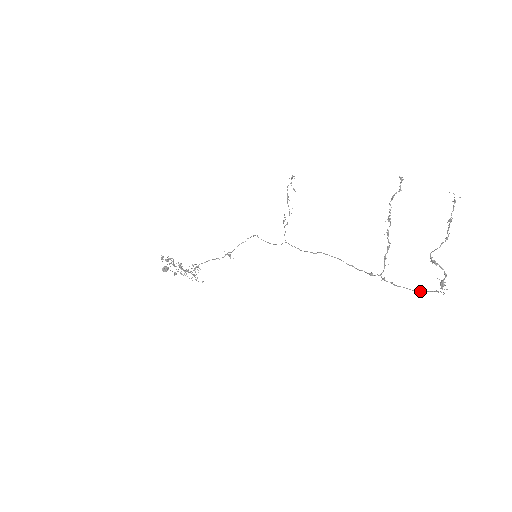
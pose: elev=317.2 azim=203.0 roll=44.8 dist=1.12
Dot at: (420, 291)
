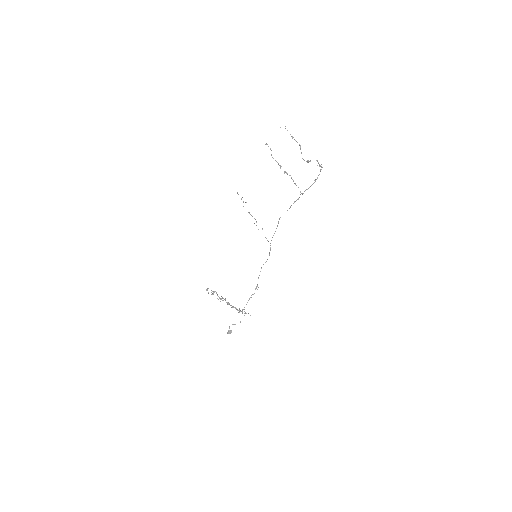
Dot at: occluded
